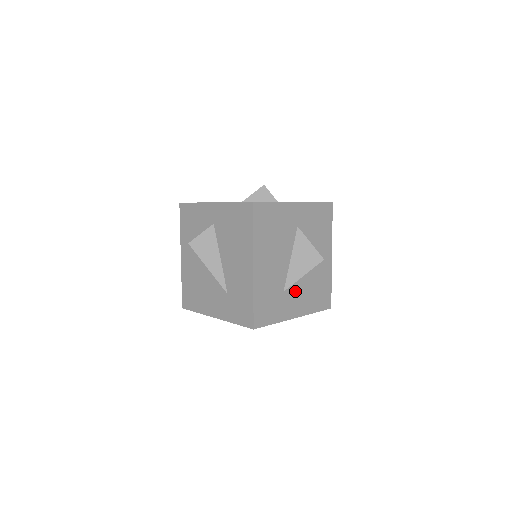
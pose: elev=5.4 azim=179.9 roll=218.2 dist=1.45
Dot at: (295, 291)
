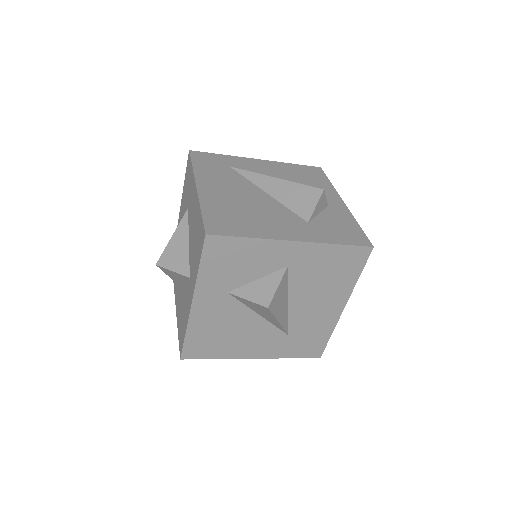
Dot at: occluded
